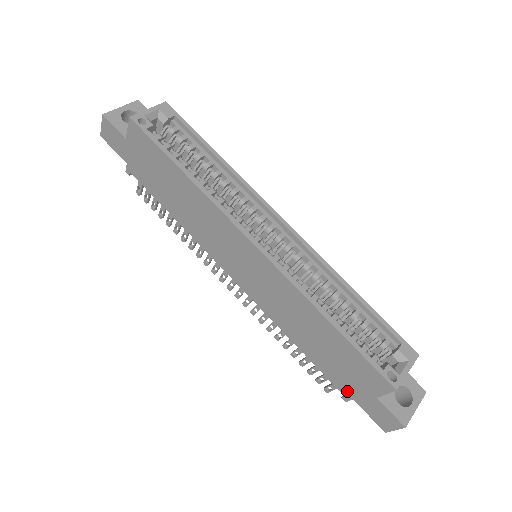
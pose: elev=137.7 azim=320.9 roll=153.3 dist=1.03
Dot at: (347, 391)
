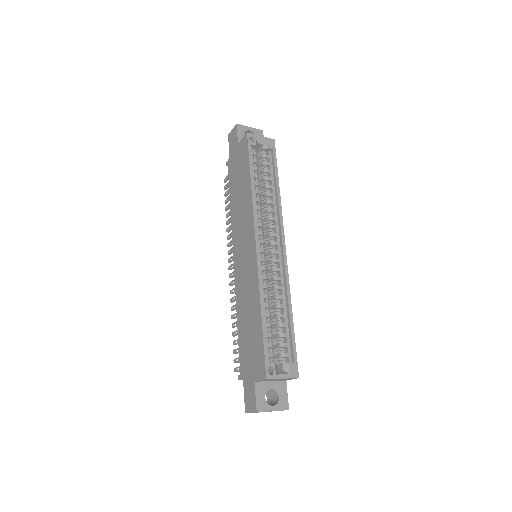
Dot at: (243, 370)
